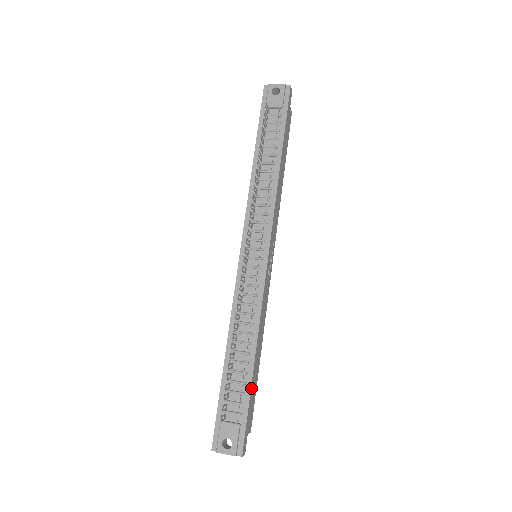
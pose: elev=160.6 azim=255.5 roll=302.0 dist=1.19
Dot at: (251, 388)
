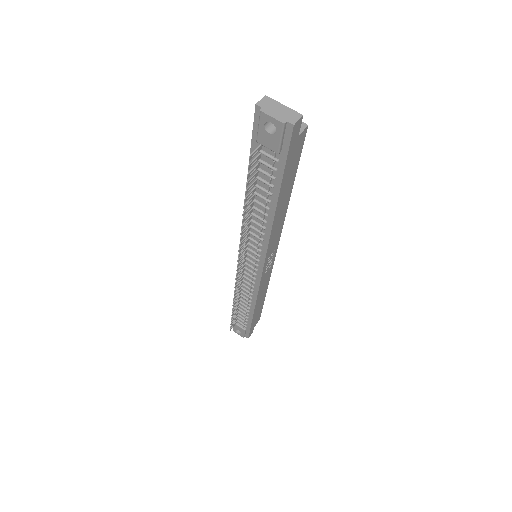
Dot at: (252, 320)
